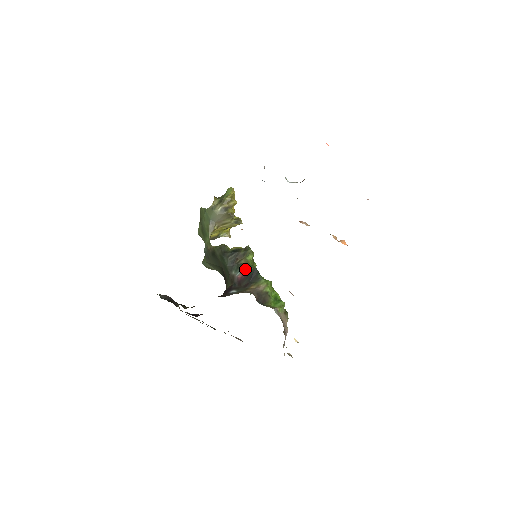
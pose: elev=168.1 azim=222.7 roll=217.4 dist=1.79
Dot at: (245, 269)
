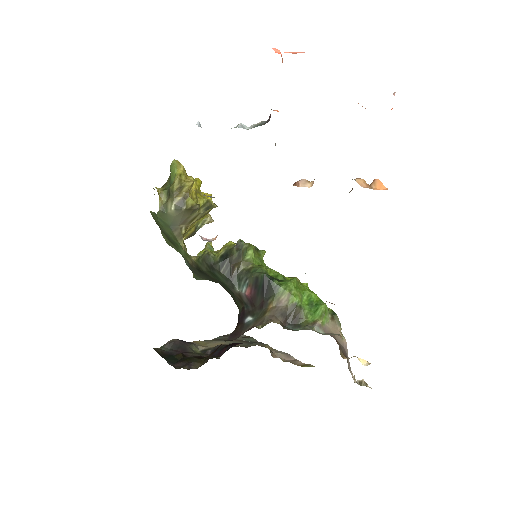
Dot at: (250, 279)
